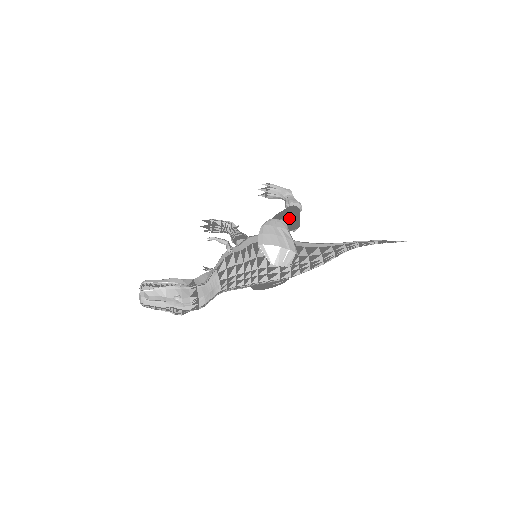
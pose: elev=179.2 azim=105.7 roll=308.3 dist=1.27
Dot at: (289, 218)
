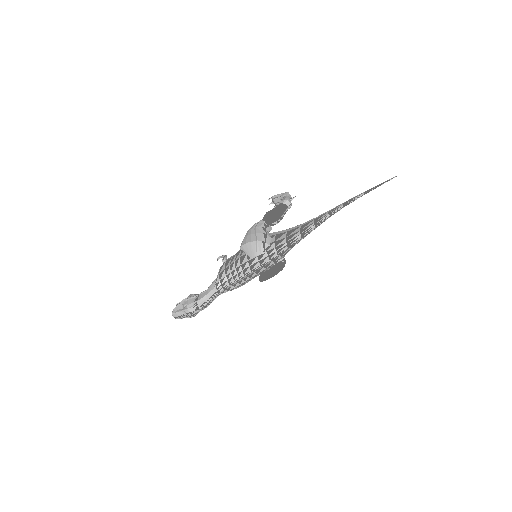
Dot at: (265, 216)
